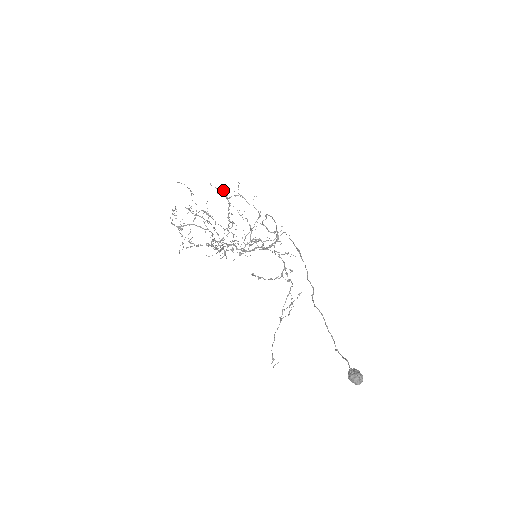
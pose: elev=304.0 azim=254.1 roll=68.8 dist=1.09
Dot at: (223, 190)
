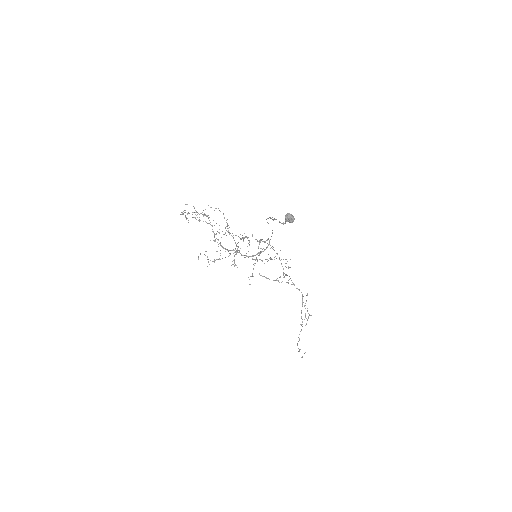
Dot at: occluded
